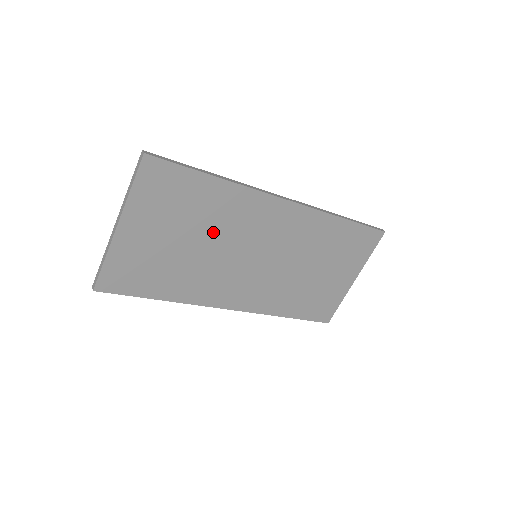
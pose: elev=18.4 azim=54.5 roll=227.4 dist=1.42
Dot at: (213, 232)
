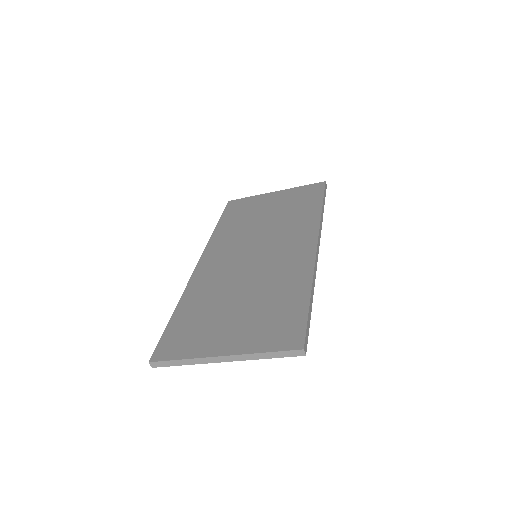
Dot at: occluded
